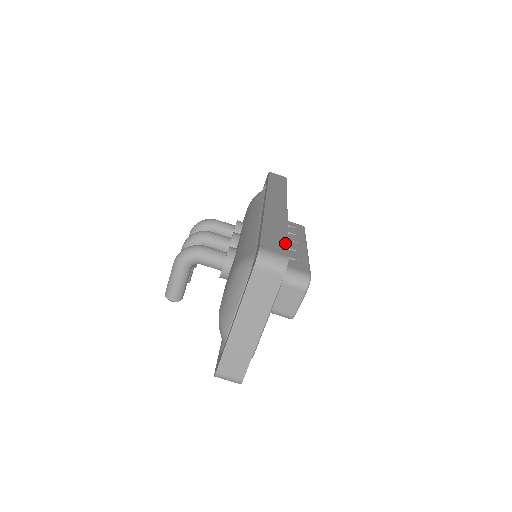
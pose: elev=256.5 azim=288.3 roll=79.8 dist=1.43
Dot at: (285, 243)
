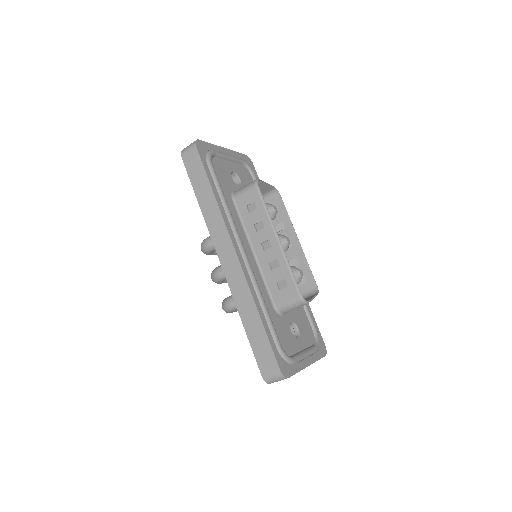
Dot at: (269, 348)
